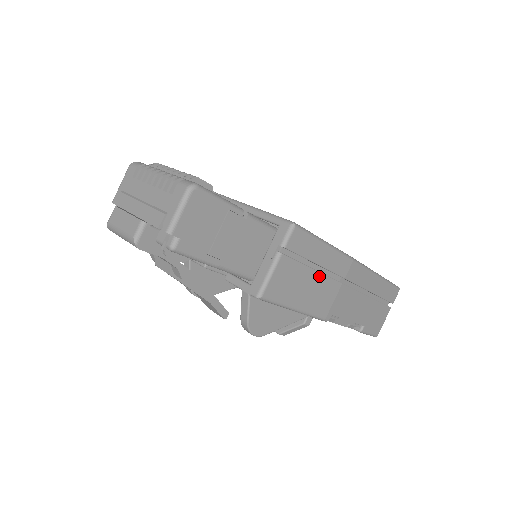
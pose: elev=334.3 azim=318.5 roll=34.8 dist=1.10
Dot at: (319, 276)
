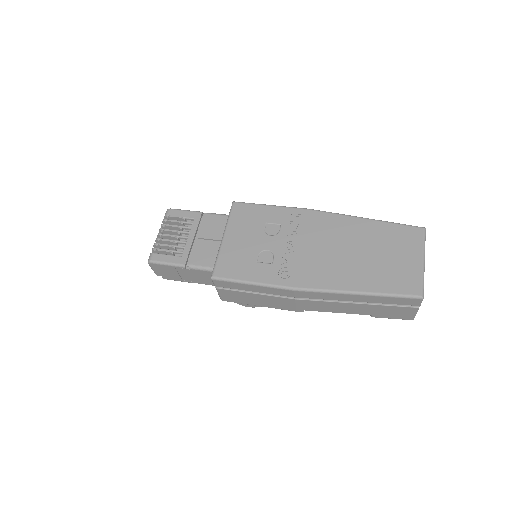
Dot at: (263, 296)
